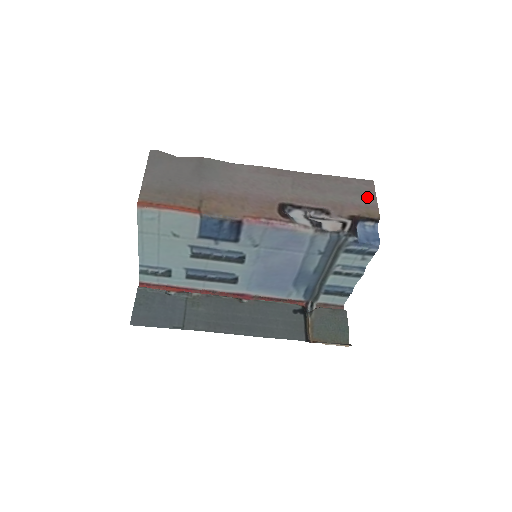
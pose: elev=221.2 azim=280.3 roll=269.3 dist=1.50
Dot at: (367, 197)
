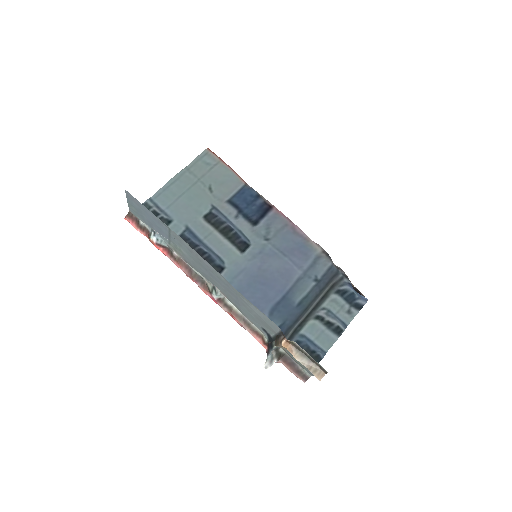
Dot at: occluded
